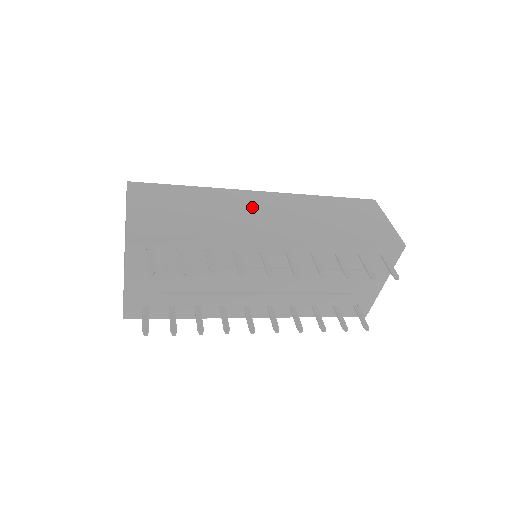
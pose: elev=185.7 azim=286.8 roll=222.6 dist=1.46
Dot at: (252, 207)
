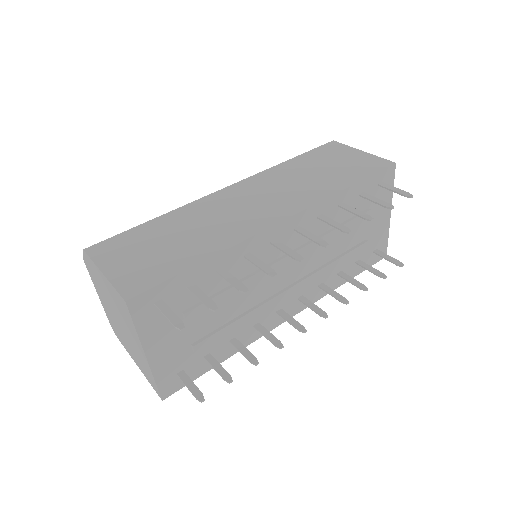
Dot at: (231, 205)
